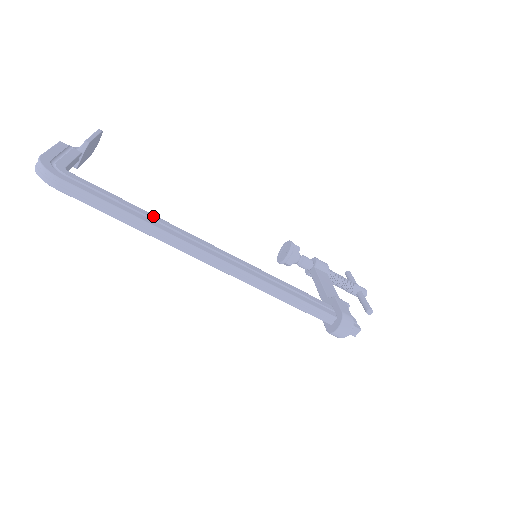
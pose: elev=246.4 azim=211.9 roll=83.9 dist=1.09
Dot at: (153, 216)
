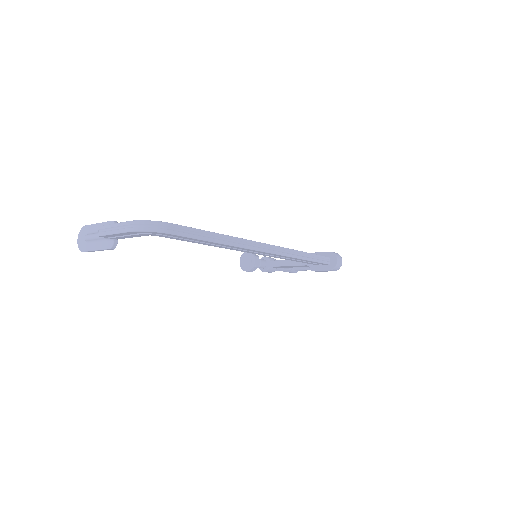
Dot at: occluded
